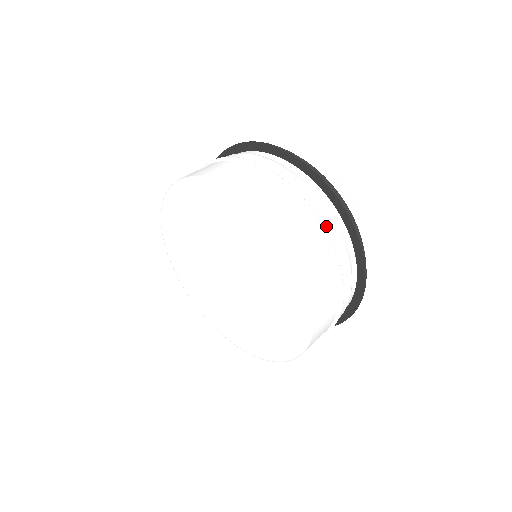
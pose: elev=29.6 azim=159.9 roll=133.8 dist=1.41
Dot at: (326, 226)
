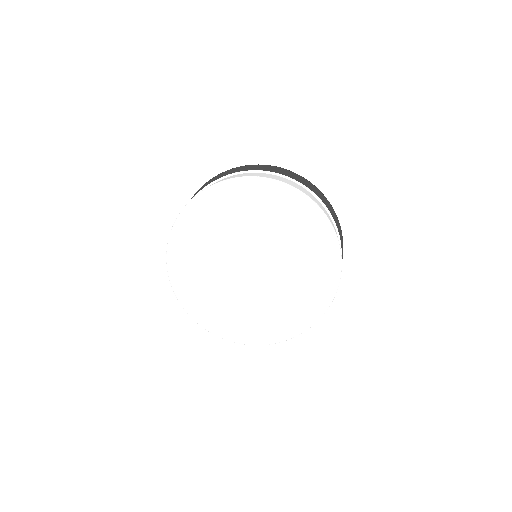
Dot at: occluded
